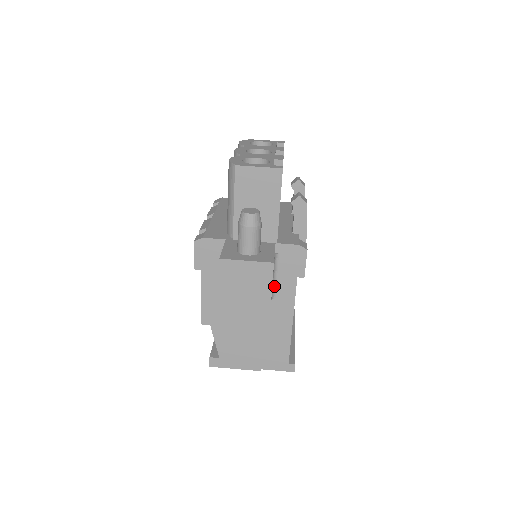
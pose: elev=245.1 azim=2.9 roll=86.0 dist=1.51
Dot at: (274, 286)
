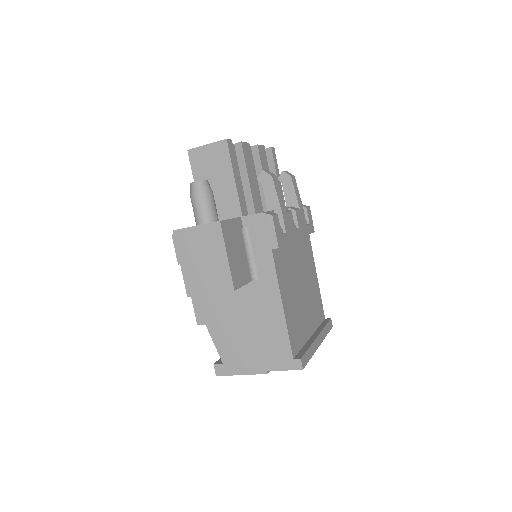
Dot at: (252, 265)
